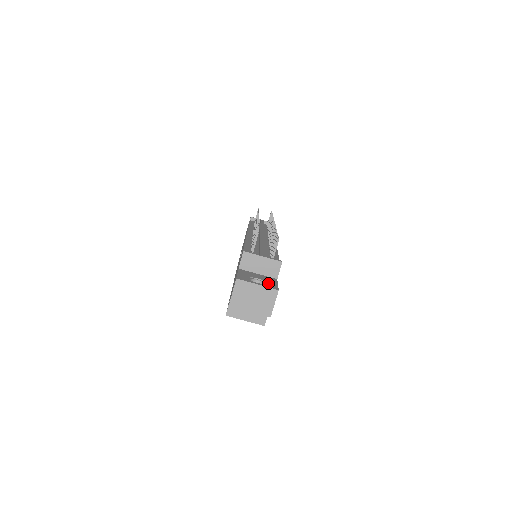
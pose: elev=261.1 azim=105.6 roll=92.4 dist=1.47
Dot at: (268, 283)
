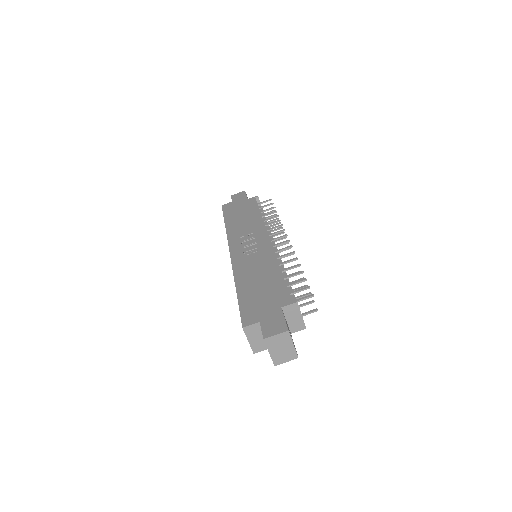
Dot at: occluded
